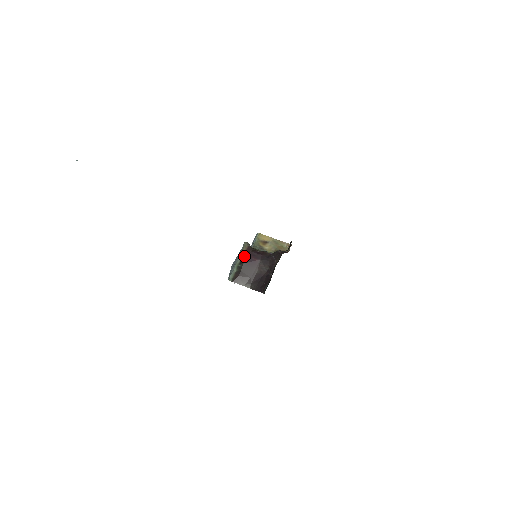
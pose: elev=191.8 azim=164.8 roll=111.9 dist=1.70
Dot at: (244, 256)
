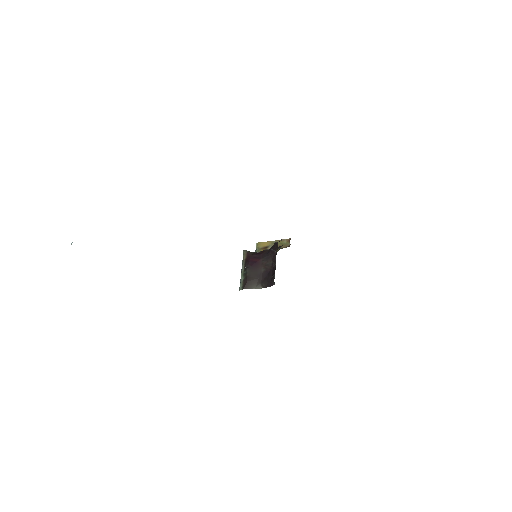
Dot at: (246, 262)
